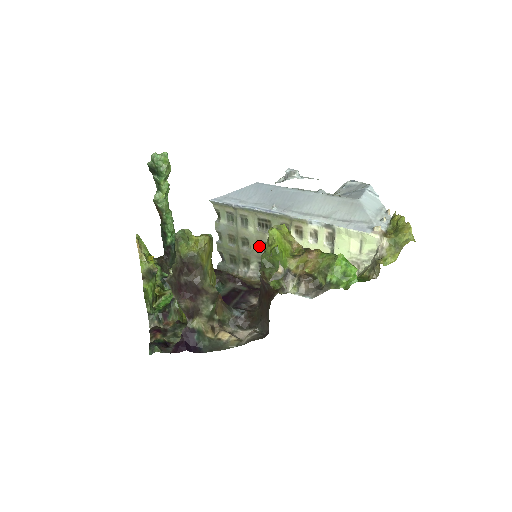
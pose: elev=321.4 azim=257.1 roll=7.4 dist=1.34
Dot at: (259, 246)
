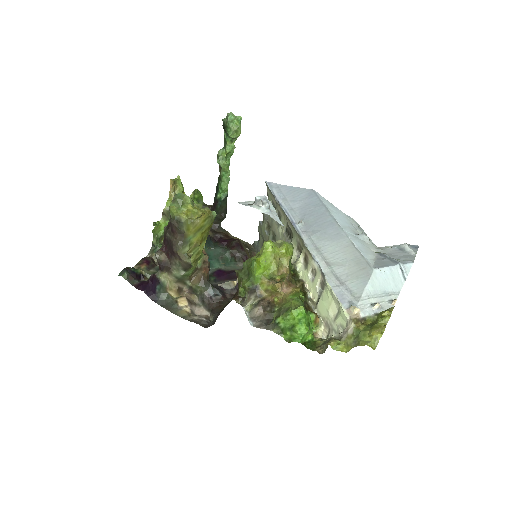
Dot at: occluded
